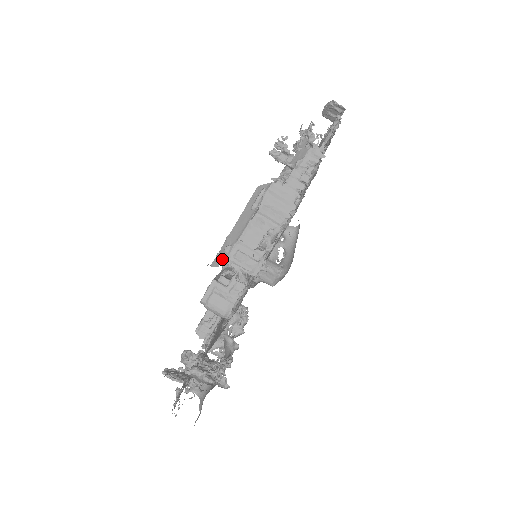
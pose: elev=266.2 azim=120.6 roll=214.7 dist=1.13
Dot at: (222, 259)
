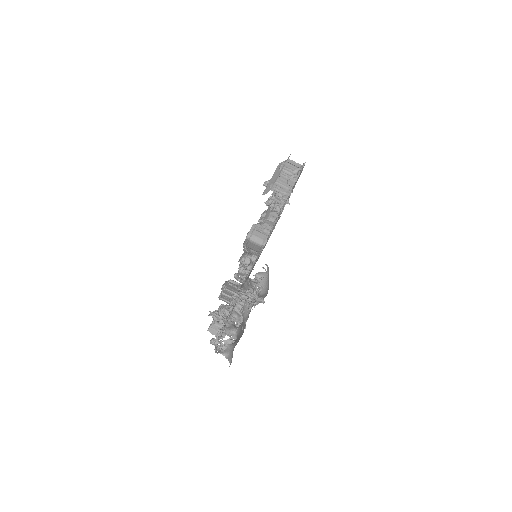
Dot at: (268, 190)
